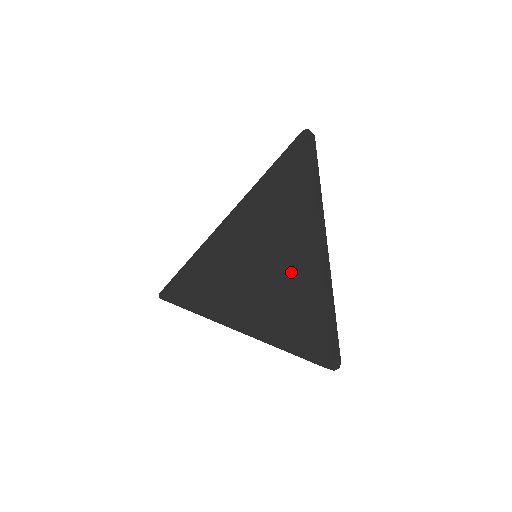
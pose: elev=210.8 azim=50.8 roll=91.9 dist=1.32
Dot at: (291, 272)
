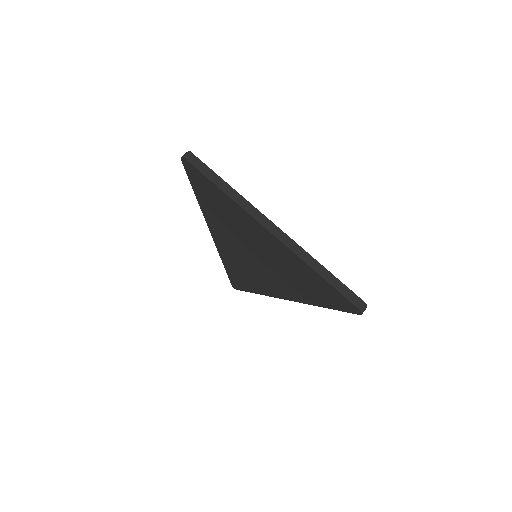
Dot at: (286, 265)
